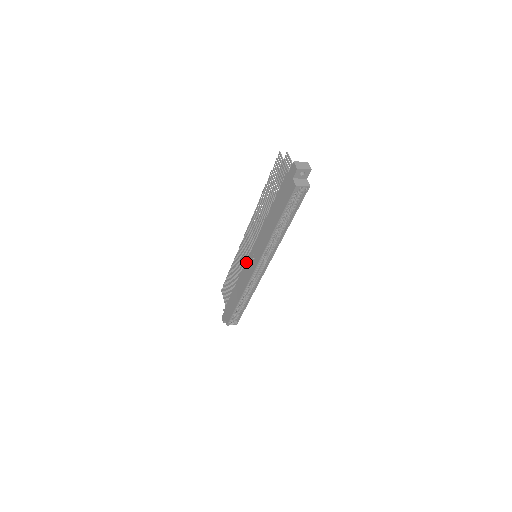
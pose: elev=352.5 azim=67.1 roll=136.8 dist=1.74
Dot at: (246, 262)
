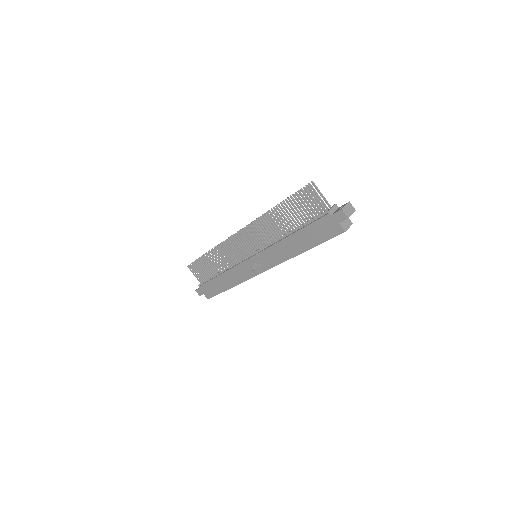
Dot at: (244, 262)
